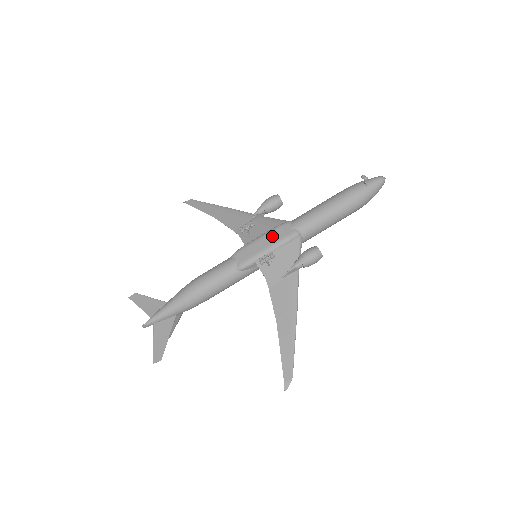
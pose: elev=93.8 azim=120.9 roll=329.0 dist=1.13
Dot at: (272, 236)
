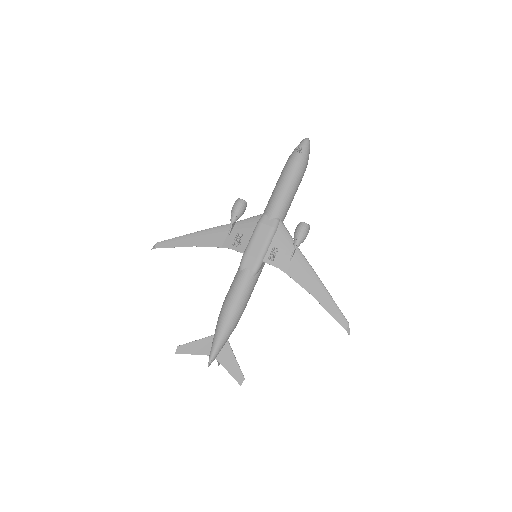
Dot at: (261, 234)
